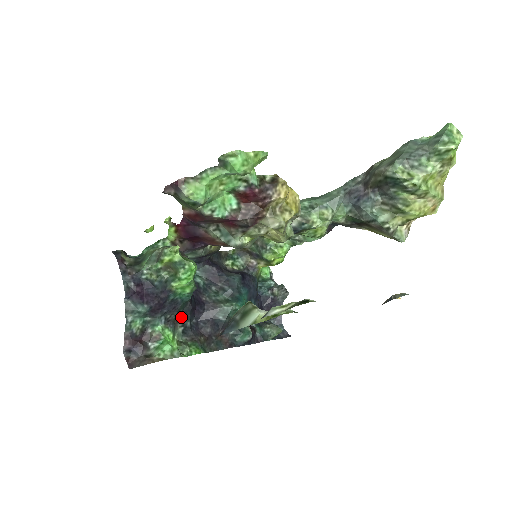
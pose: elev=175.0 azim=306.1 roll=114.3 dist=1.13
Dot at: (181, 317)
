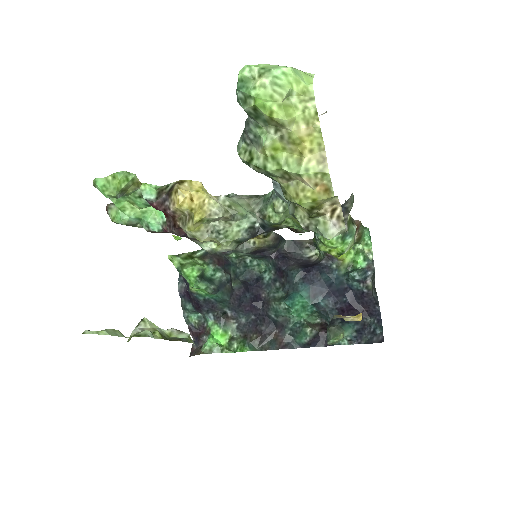
Dot at: (232, 314)
